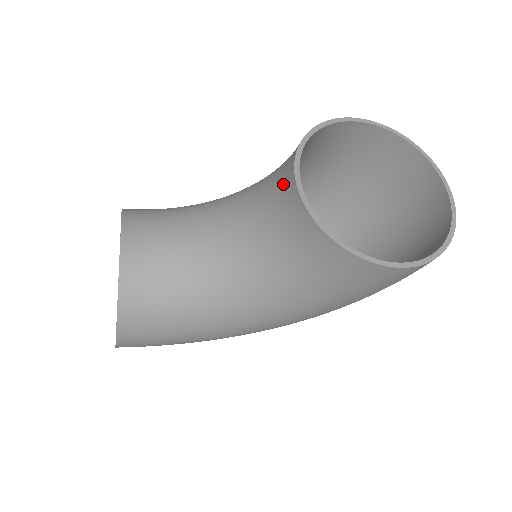
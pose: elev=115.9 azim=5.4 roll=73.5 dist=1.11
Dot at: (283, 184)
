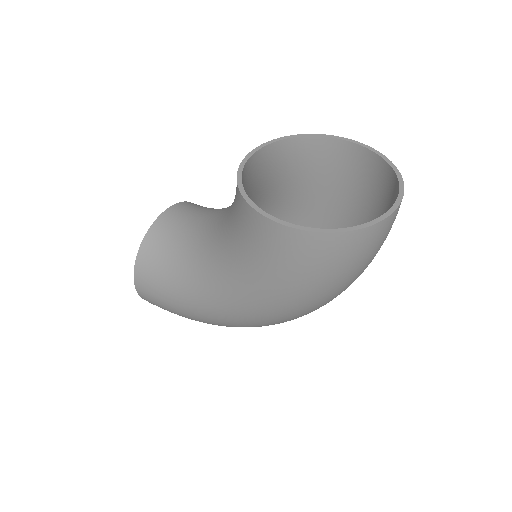
Dot at: occluded
